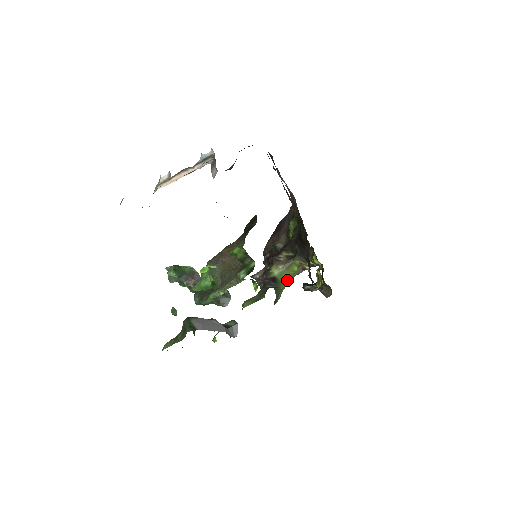
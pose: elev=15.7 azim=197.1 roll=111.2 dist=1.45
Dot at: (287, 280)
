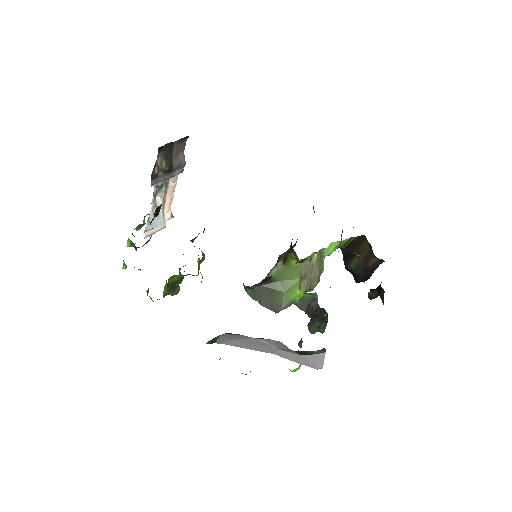
Dot at: (294, 280)
